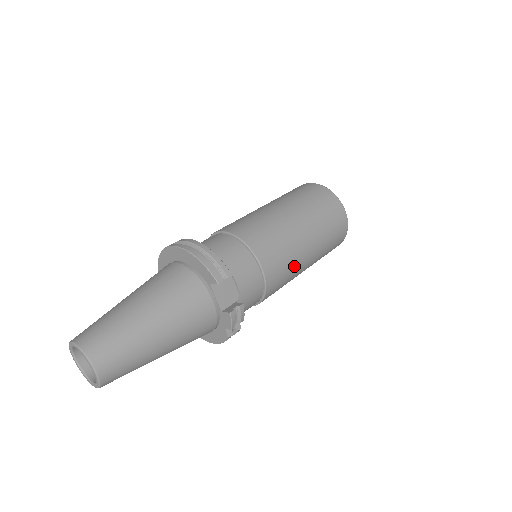
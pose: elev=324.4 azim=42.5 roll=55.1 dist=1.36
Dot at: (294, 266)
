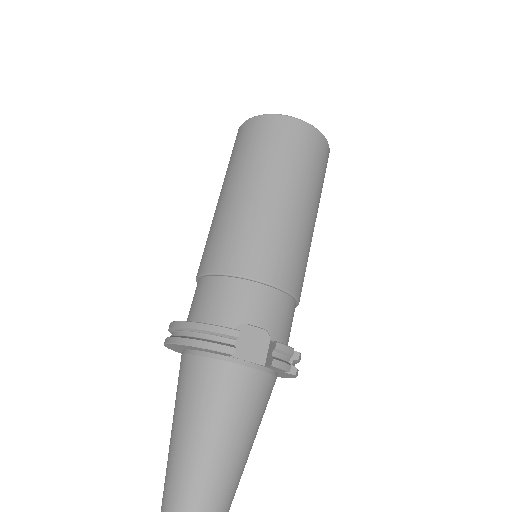
Dot at: (298, 238)
